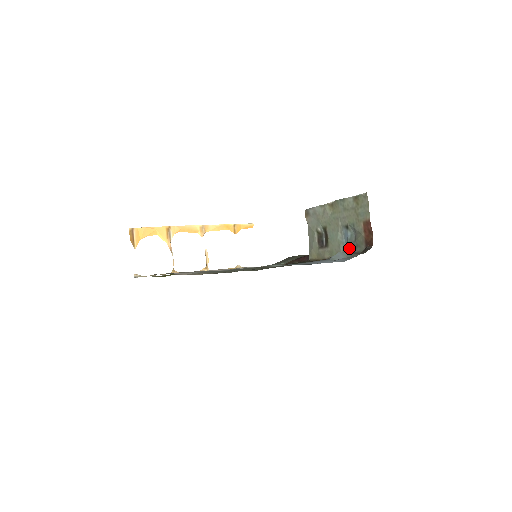
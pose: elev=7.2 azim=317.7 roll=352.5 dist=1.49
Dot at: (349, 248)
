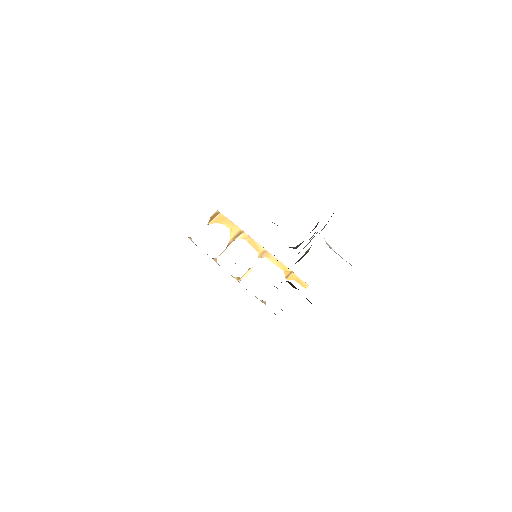
Dot at: (297, 246)
